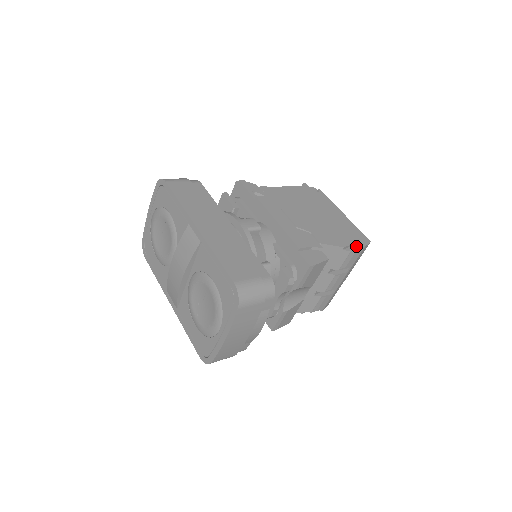
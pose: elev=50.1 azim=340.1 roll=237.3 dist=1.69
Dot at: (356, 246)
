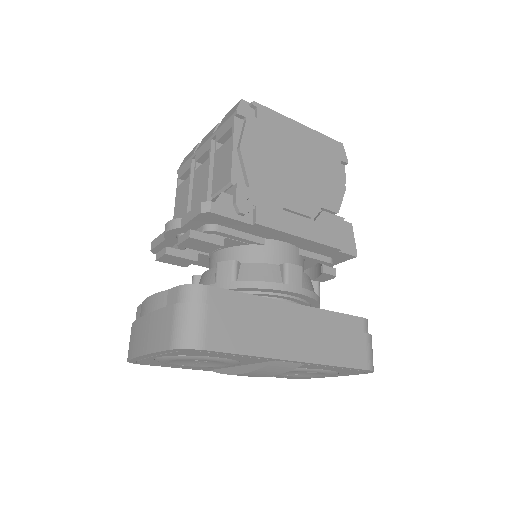
Dot at: (341, 167)
